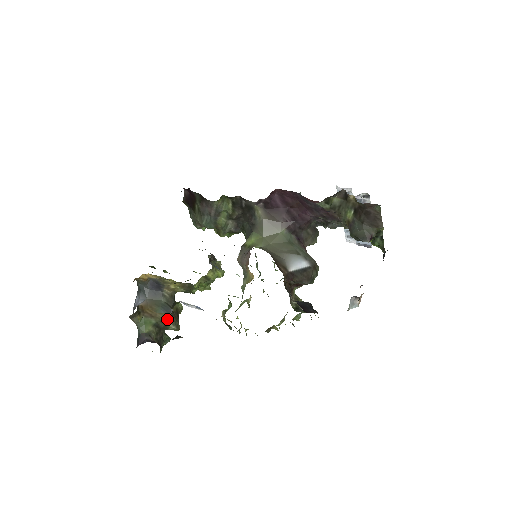
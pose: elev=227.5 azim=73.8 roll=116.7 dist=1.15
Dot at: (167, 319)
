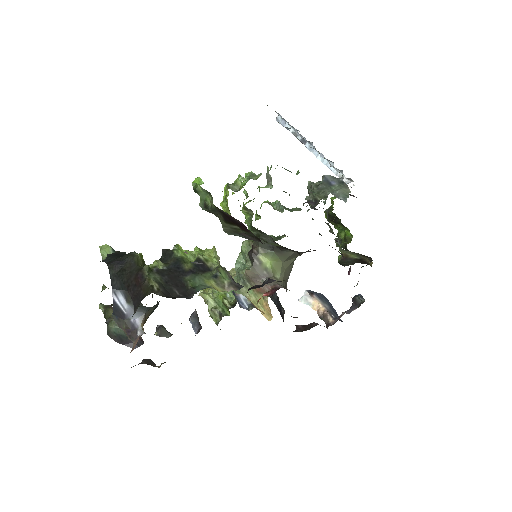
Dot at: occluded
